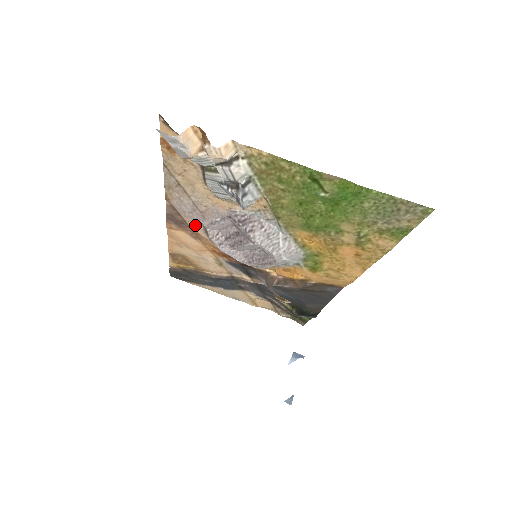
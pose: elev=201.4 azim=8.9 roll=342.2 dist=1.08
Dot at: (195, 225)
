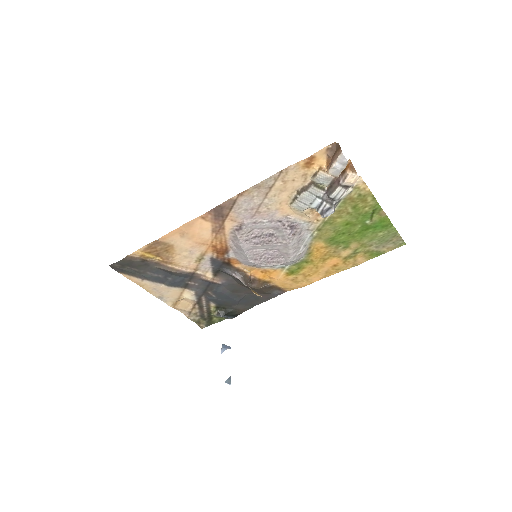
Dot at: (233, 221)
